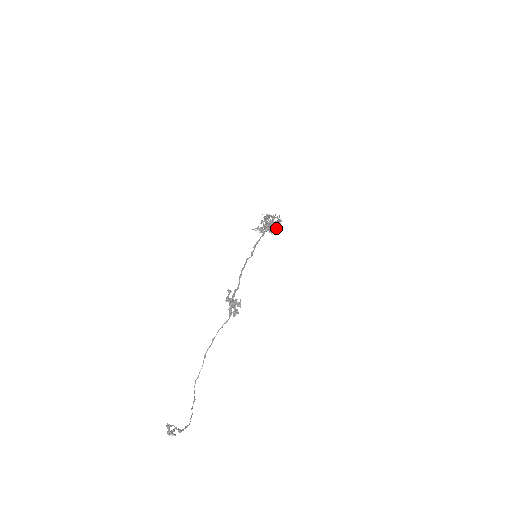
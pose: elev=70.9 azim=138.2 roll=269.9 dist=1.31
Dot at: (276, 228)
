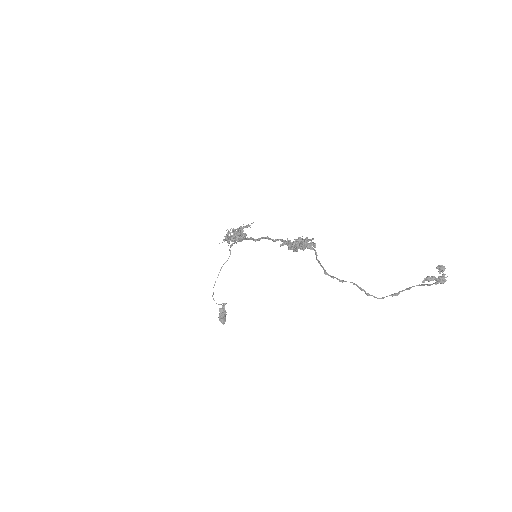
Dot at: (224, 304)
